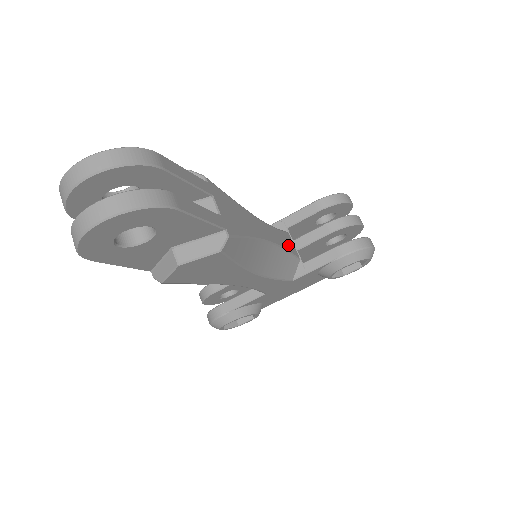
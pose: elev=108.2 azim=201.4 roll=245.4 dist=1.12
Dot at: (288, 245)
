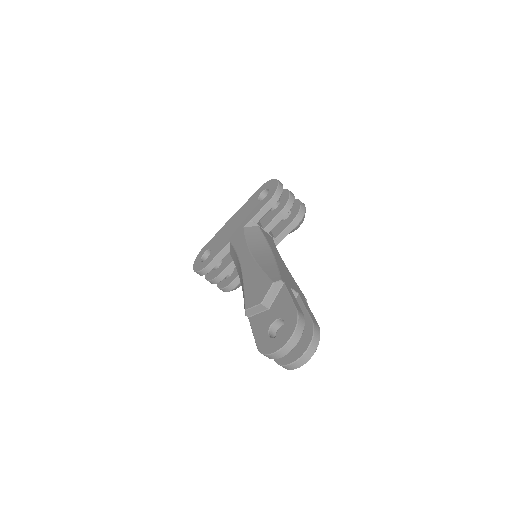
Dot at: (271, 240)
